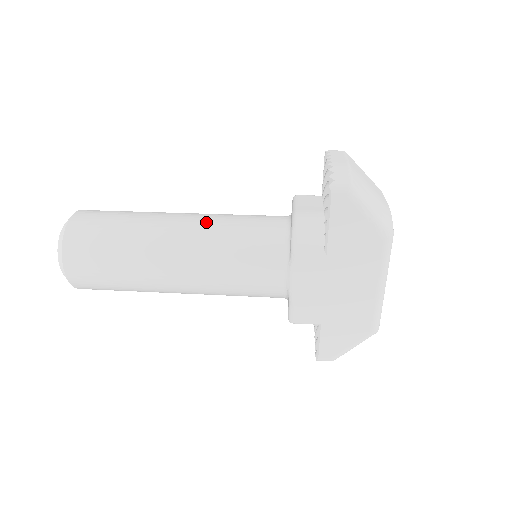
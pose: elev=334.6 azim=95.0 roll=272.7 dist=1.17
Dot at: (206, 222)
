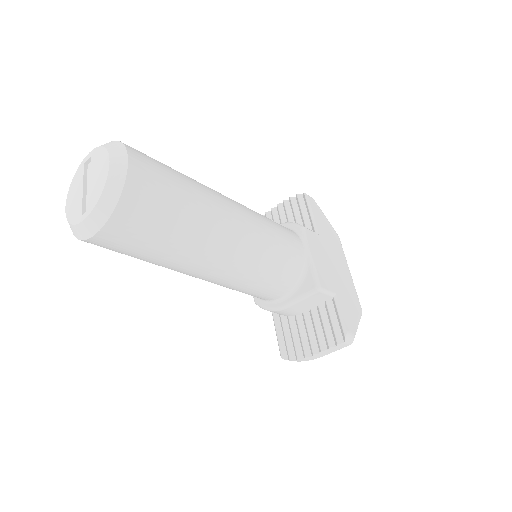
Dot at: occluded
